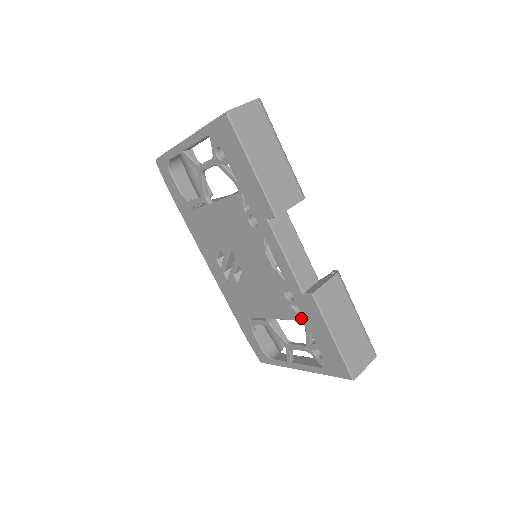
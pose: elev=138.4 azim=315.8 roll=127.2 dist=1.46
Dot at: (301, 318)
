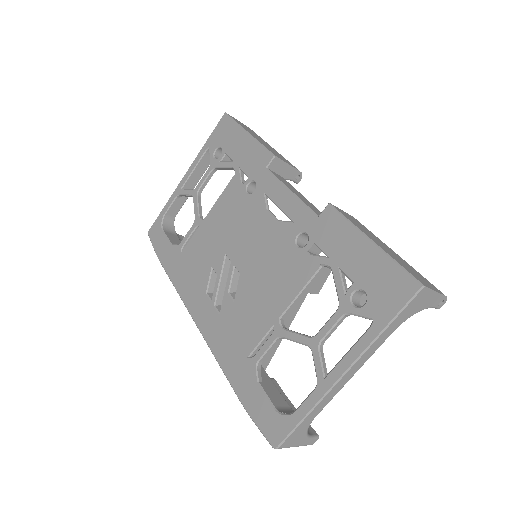
Dot at: (323, 258)
